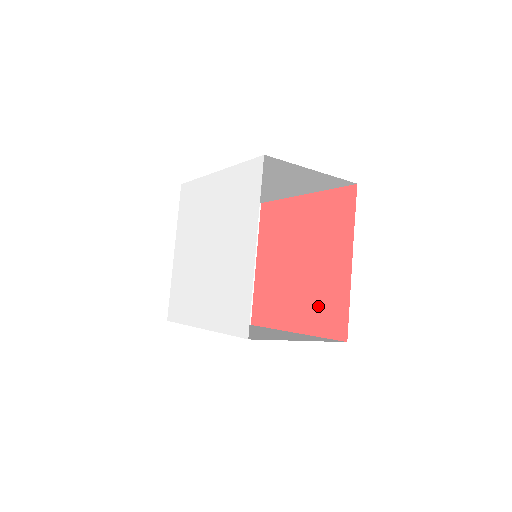
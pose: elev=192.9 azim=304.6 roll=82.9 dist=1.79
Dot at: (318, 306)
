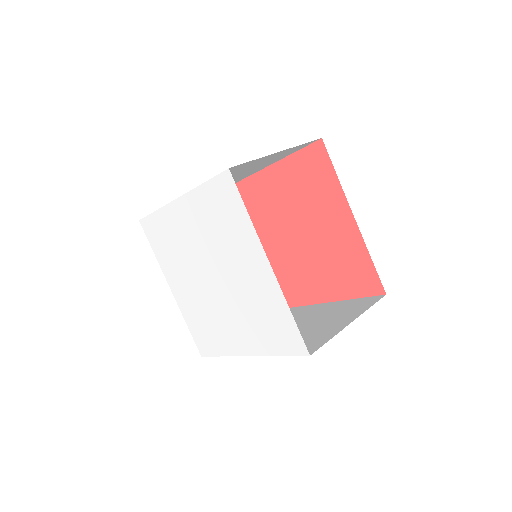
Dot at: (338, 271)
